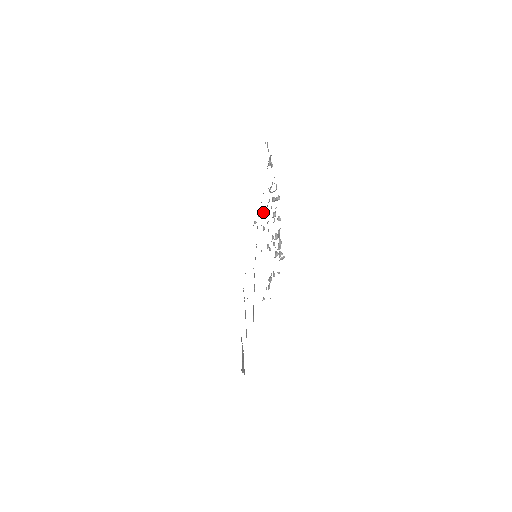
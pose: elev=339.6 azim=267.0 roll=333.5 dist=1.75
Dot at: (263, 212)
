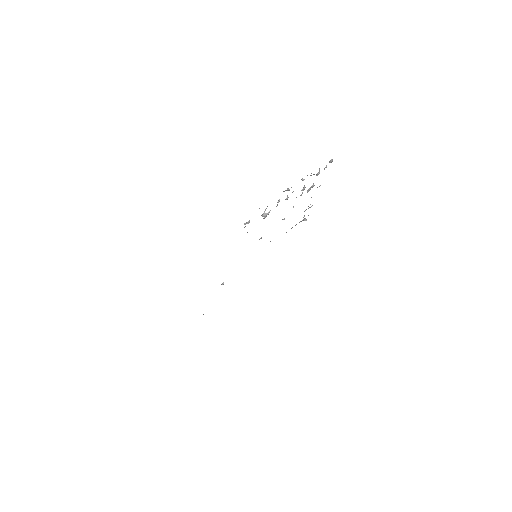
Dot at: occluded
